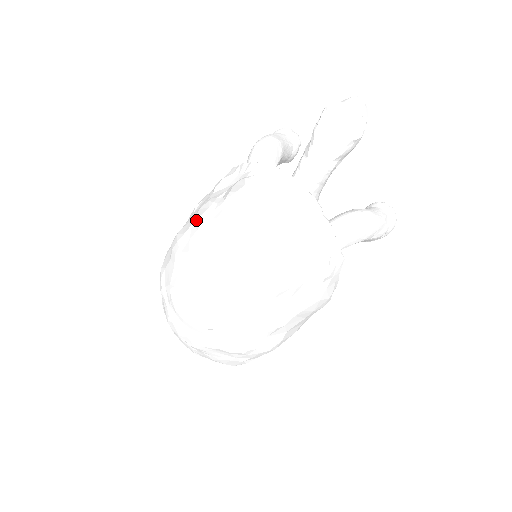
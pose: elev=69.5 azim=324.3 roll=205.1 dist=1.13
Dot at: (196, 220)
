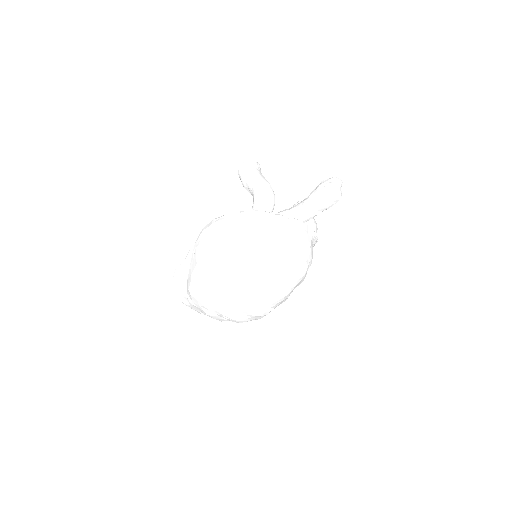
Dot at: (260, 260)
